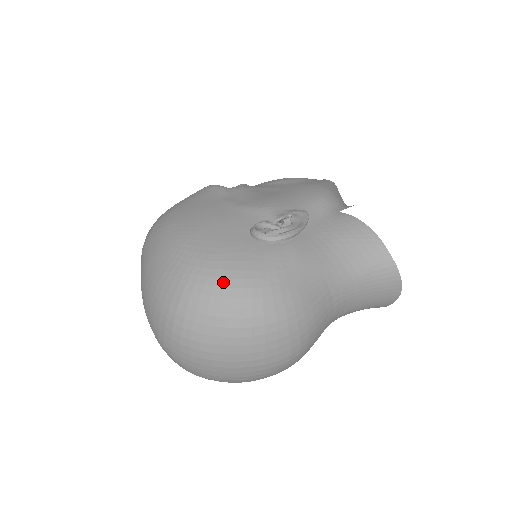
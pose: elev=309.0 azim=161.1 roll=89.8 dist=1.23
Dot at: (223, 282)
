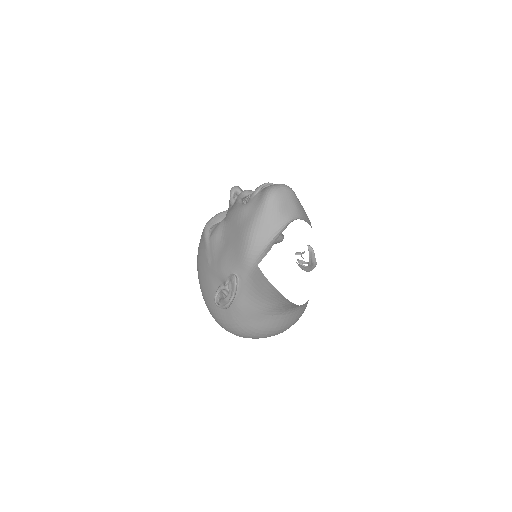
Dot at: (219, 323)
